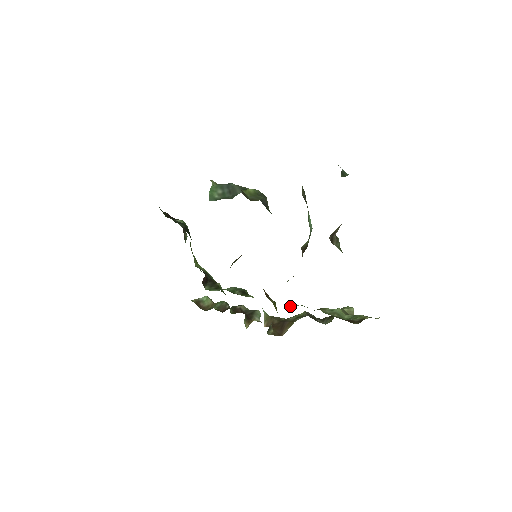
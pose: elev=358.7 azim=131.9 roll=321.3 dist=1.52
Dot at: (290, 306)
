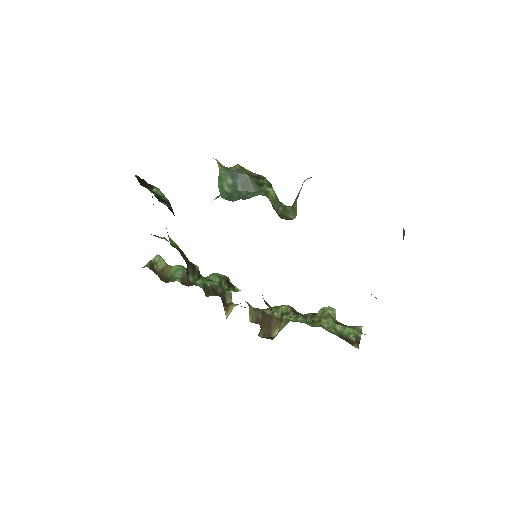
Dot at: (292, 319)
